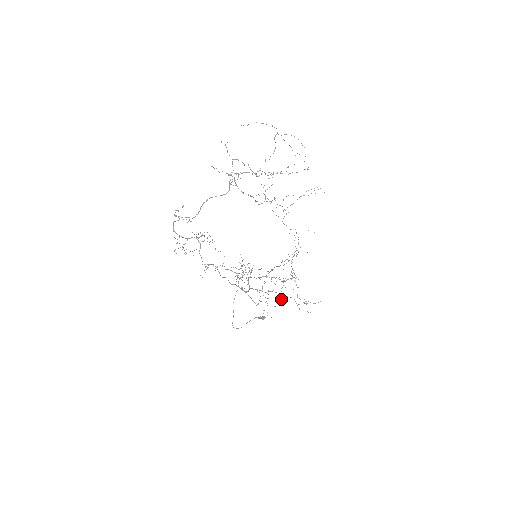
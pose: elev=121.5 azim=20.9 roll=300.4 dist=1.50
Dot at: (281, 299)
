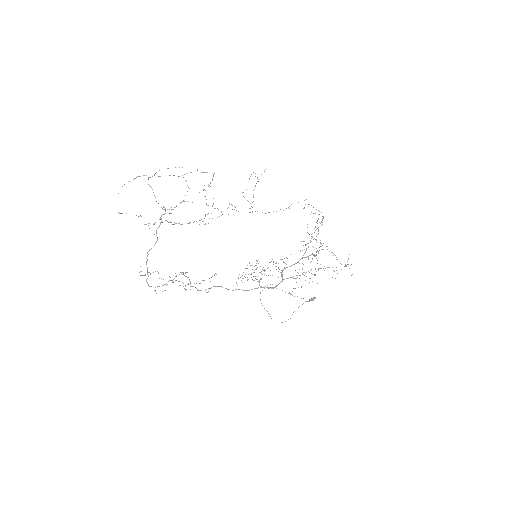
Dot at: occluded
